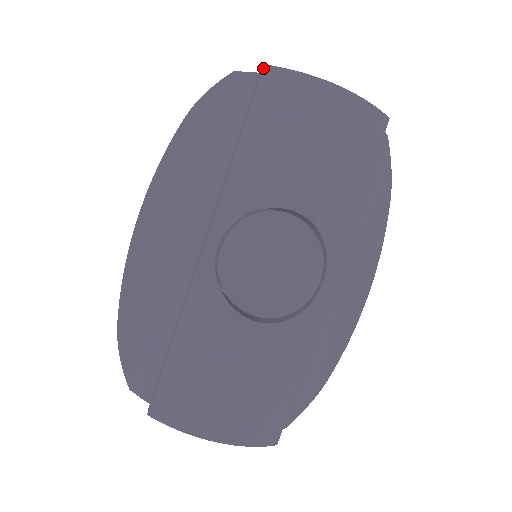
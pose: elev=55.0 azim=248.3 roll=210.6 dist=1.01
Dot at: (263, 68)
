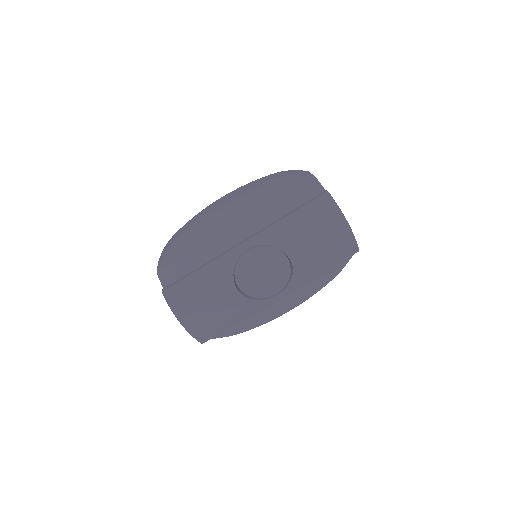
Dot at: (327, 193)
